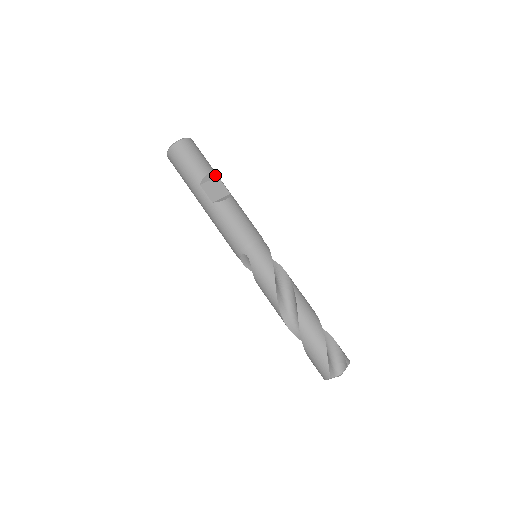
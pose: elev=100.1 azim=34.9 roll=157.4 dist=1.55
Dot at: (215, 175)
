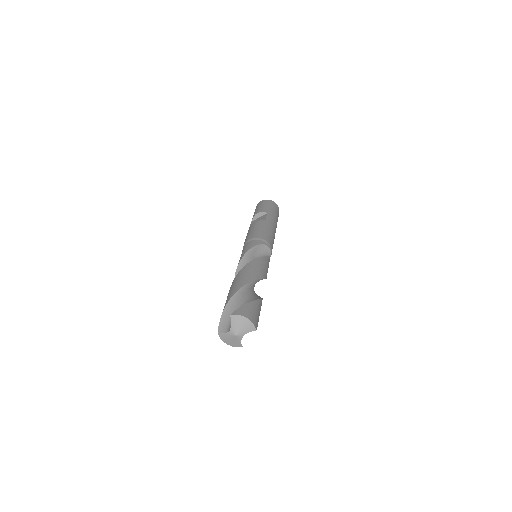
Dot at: (265, 213)
